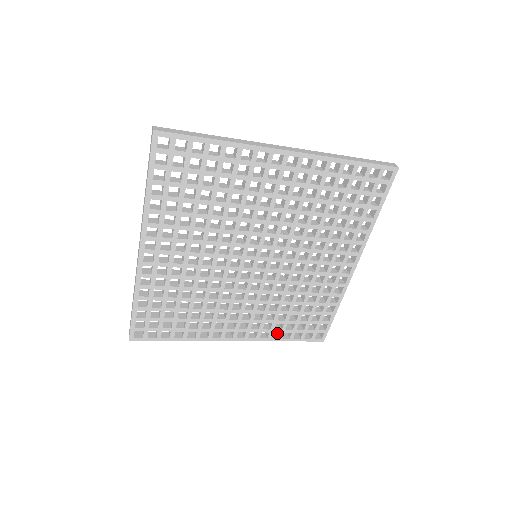
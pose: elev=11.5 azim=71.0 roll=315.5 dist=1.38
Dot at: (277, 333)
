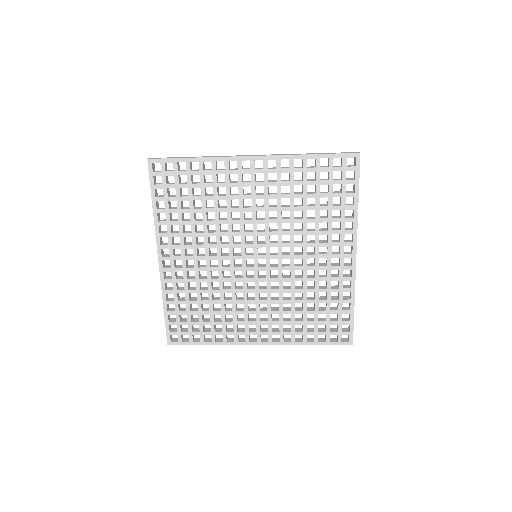
Dot at: (302, 338)
